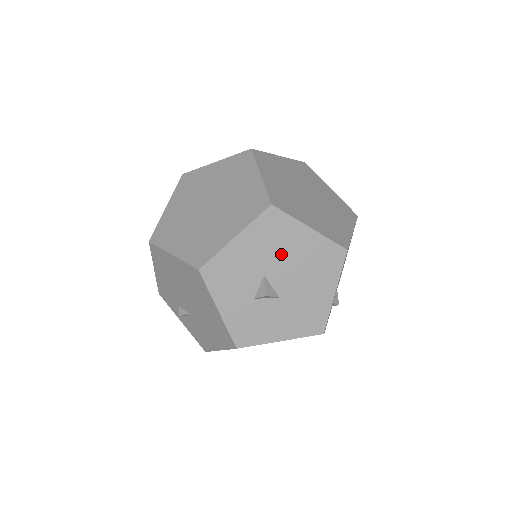
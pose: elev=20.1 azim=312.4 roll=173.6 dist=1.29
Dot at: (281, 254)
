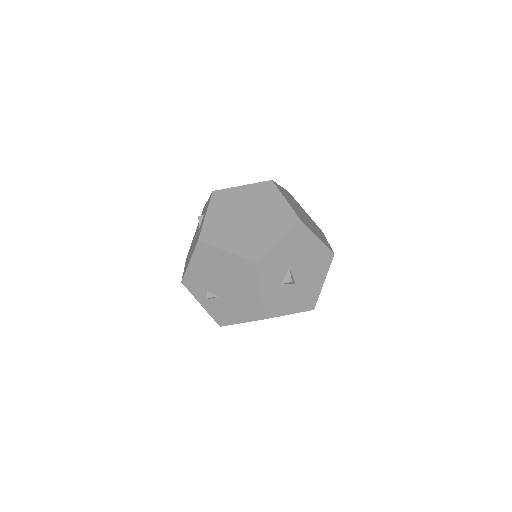
Dot at: (301, 254)
